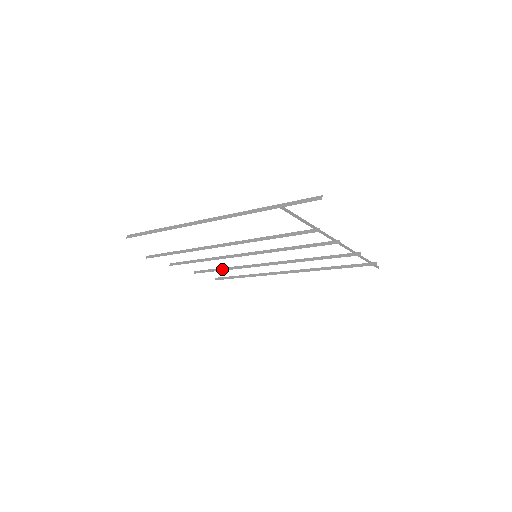
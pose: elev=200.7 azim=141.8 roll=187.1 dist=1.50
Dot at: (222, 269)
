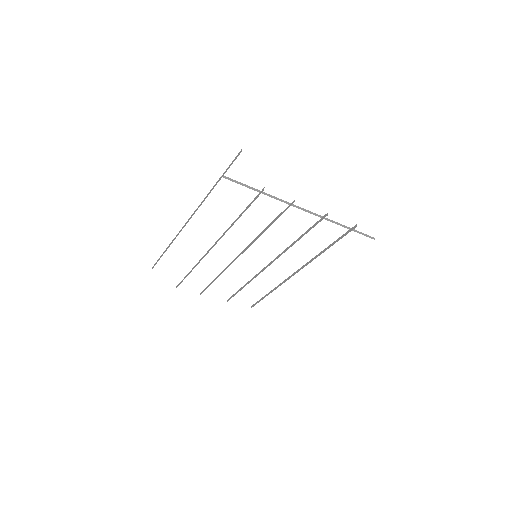
Dot at: (243, 287)
